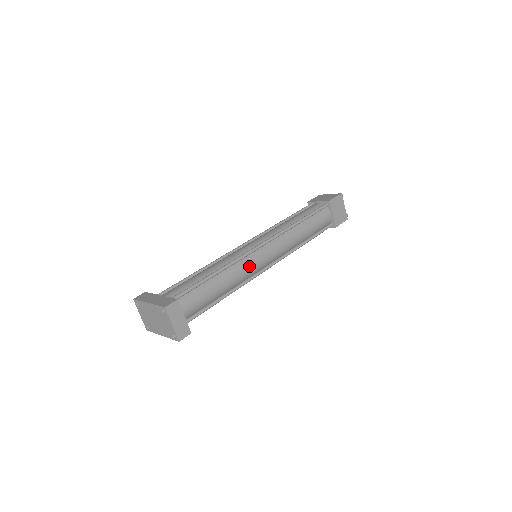
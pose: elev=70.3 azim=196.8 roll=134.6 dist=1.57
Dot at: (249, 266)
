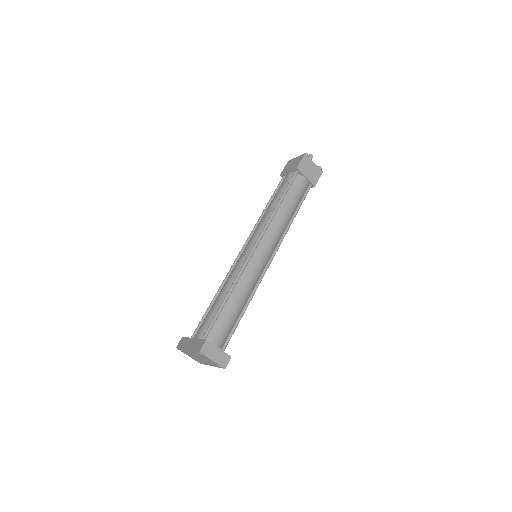
Dot at: (253, 272)
